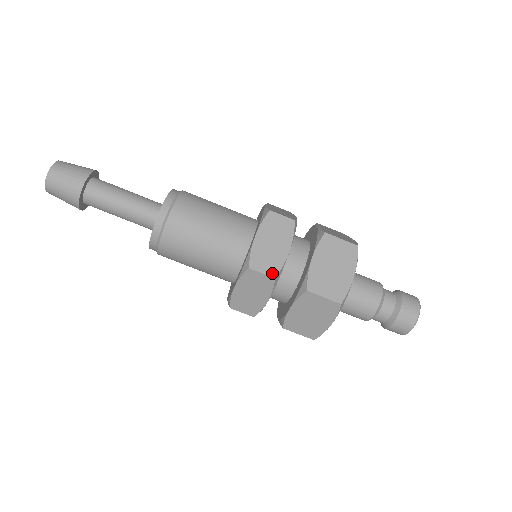
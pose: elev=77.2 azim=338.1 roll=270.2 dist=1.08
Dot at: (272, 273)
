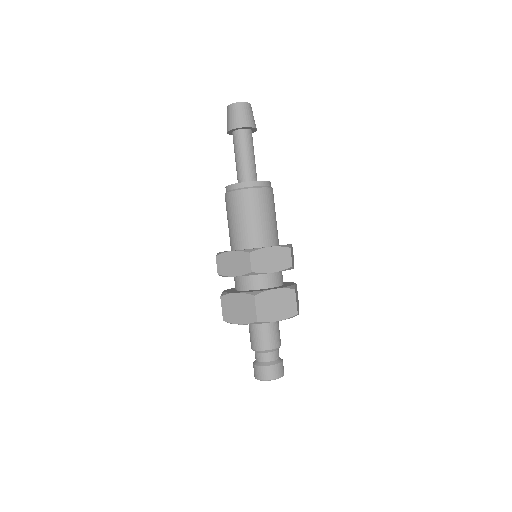
Dot at: (254, 268)
